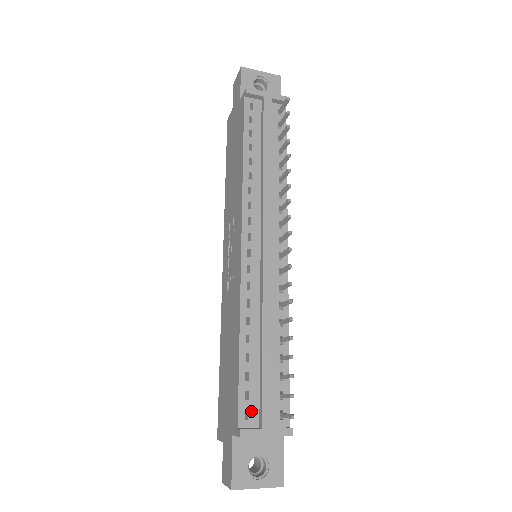
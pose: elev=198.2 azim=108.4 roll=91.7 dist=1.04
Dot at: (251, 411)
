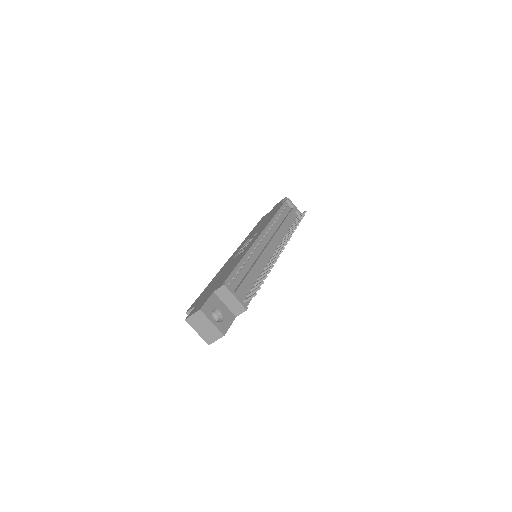
Dot at: (232, 285)
